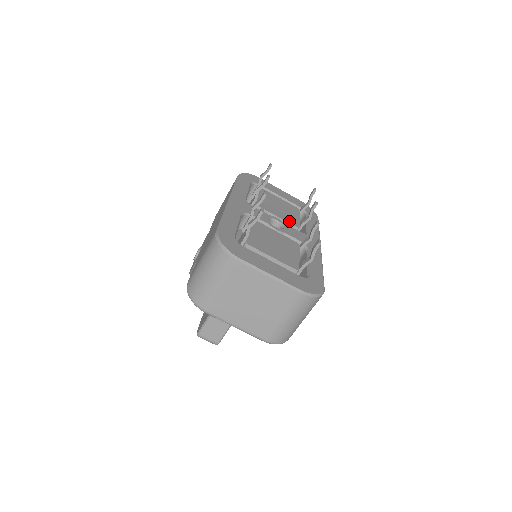
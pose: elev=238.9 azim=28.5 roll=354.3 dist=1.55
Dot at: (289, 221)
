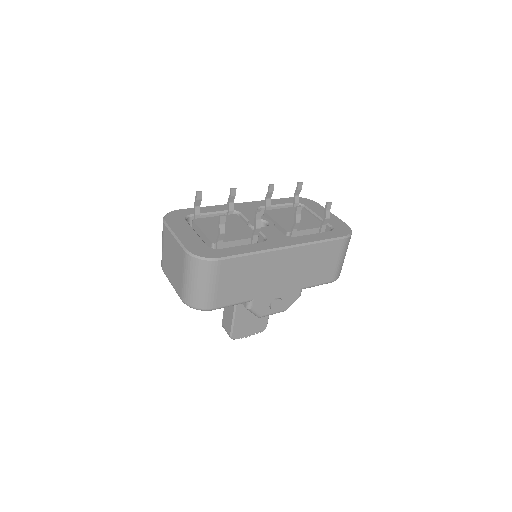
Dot at: (285, 226)
